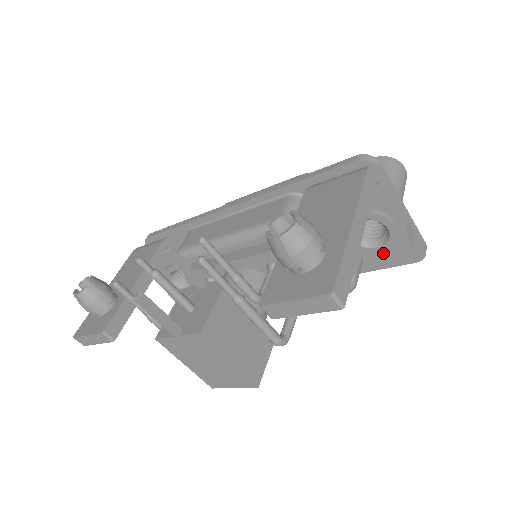
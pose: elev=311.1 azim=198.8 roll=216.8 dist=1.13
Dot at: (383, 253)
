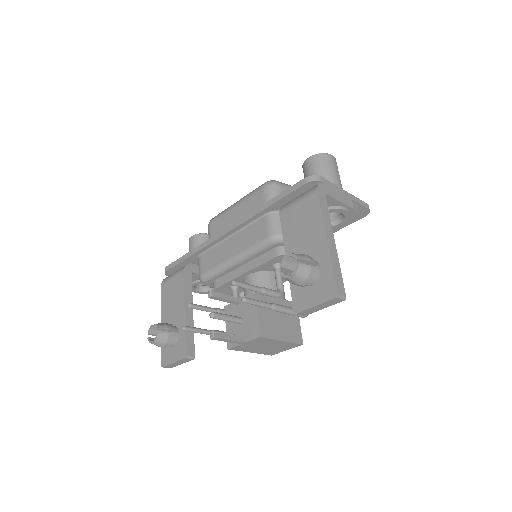
Dot at: (343, 224)
